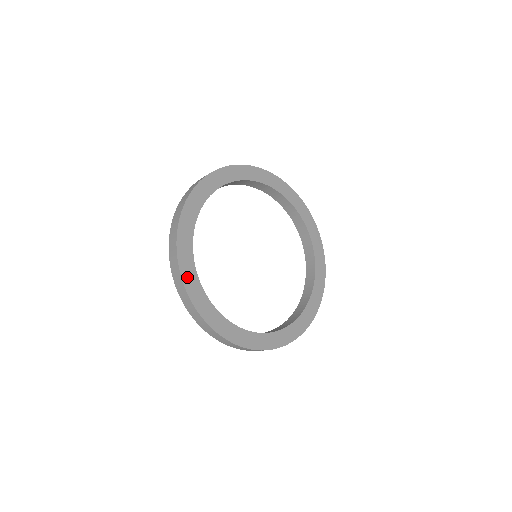
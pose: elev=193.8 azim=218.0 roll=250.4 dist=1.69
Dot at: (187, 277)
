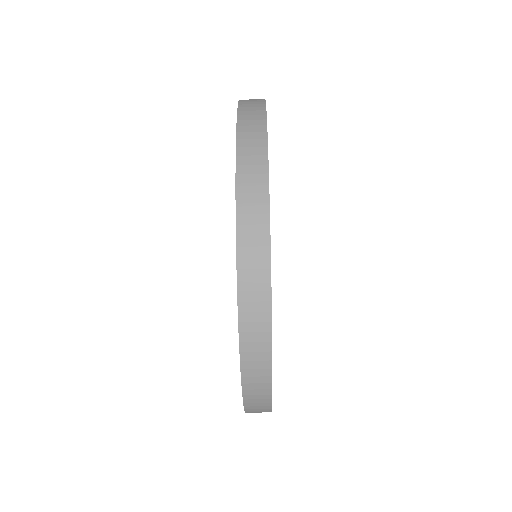
Dot at: occluded
